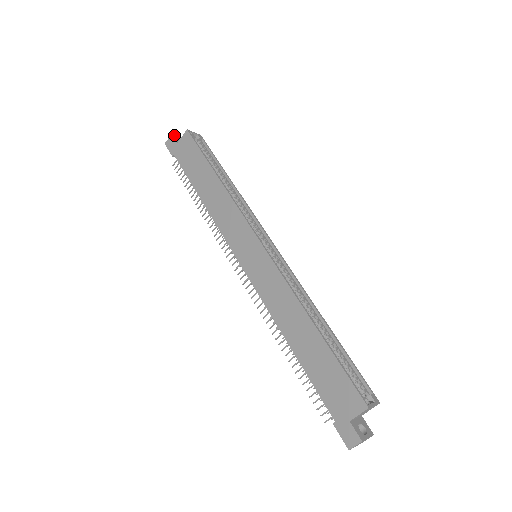
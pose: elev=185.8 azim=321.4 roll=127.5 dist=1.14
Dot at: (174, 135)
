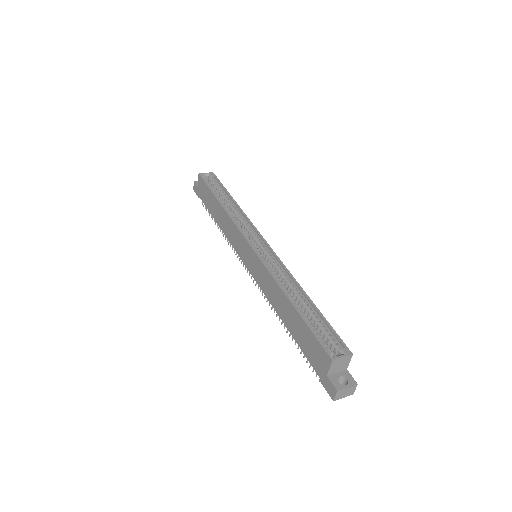
Dot at: (197, 181)
